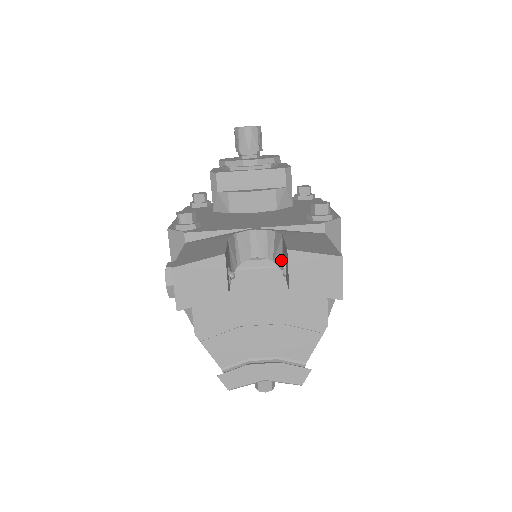
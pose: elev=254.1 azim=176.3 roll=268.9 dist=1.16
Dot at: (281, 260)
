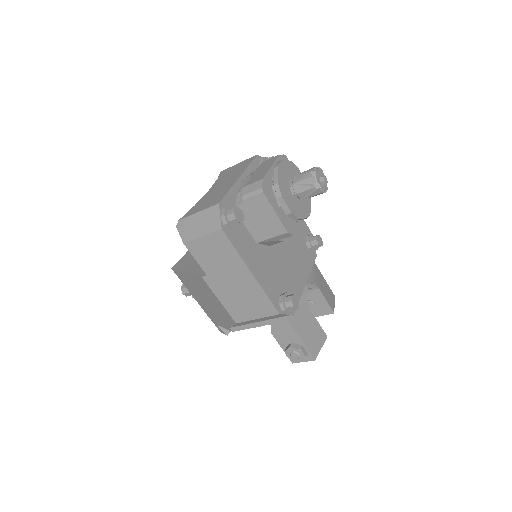
Dot at: occluded
